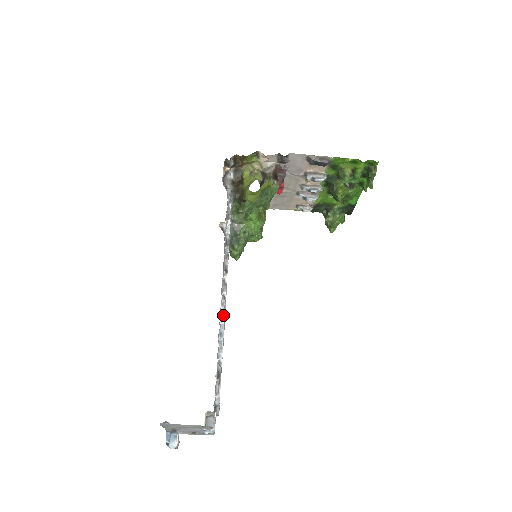
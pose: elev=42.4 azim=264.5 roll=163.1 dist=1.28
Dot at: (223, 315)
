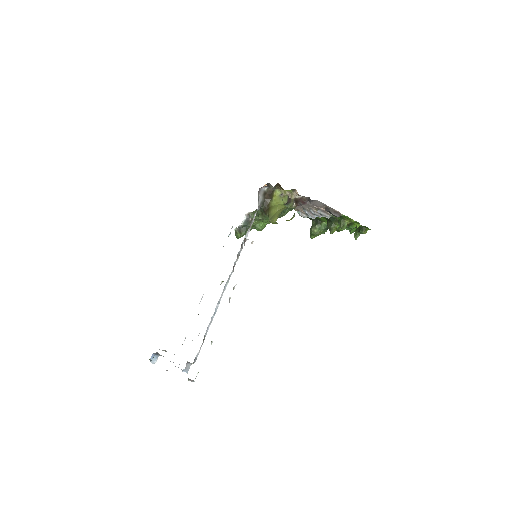
Dot at: (220, 300)
